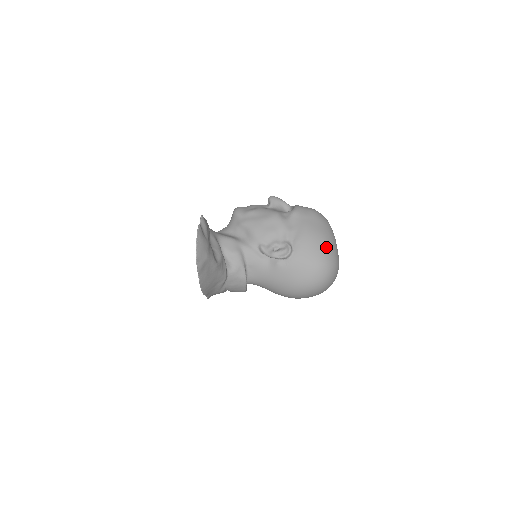
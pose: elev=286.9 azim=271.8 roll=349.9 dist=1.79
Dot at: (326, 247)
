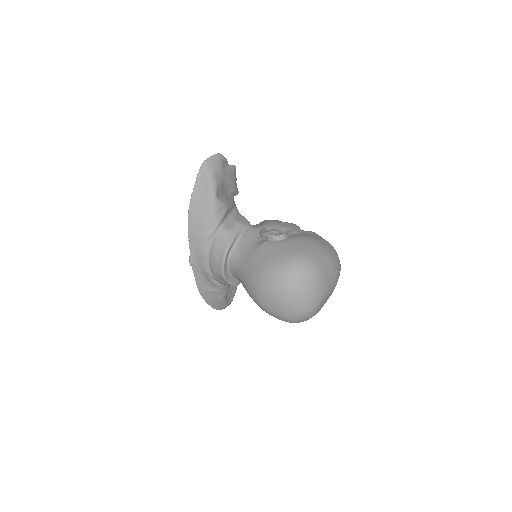
Dot at: (318, 254)
